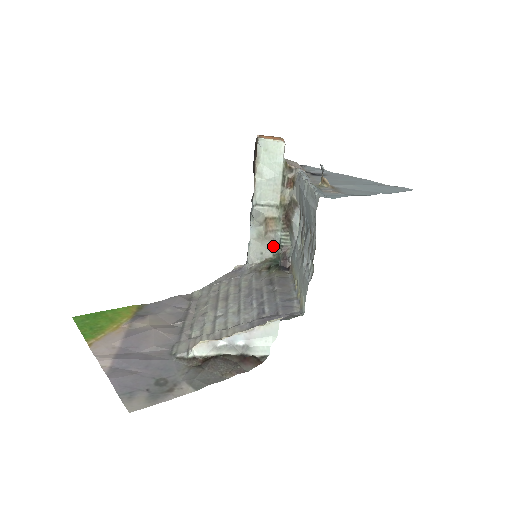
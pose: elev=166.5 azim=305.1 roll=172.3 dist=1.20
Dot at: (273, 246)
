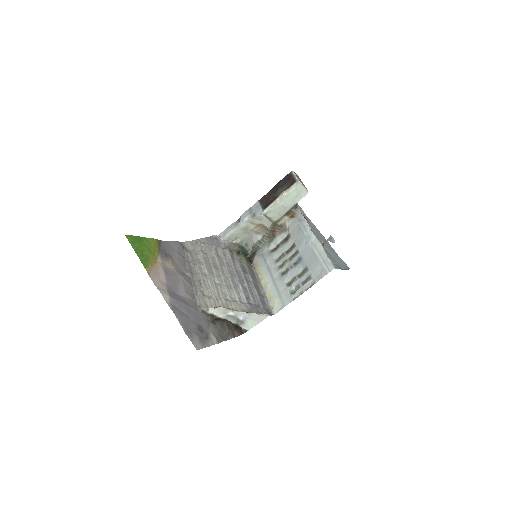
Dot at: (247, 239)
